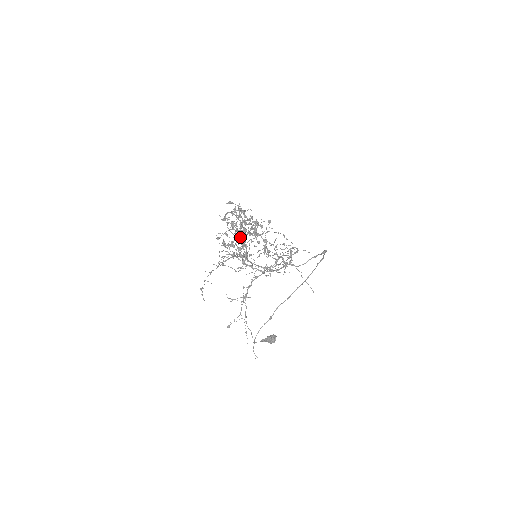
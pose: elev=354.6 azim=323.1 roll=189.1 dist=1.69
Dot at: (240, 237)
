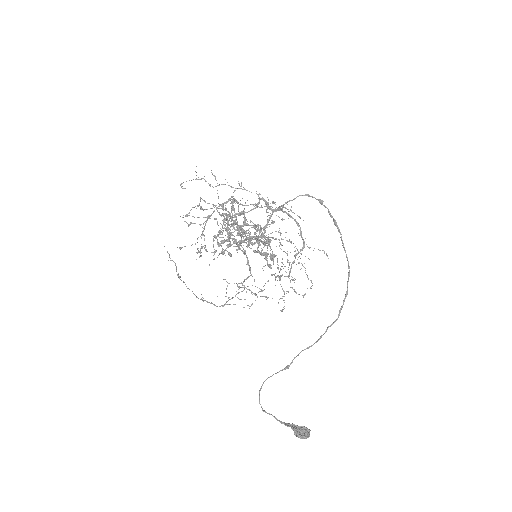
Dot at: occluded
